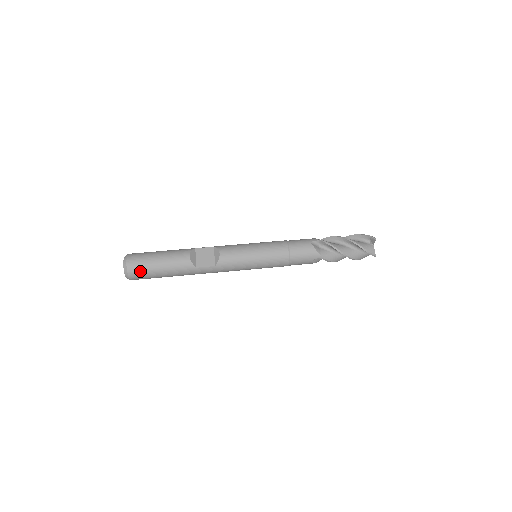
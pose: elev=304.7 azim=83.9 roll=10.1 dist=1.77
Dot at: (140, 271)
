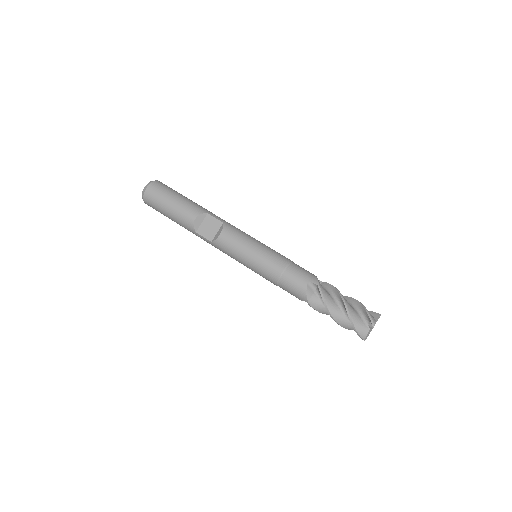
Dot at: (153, 204)
